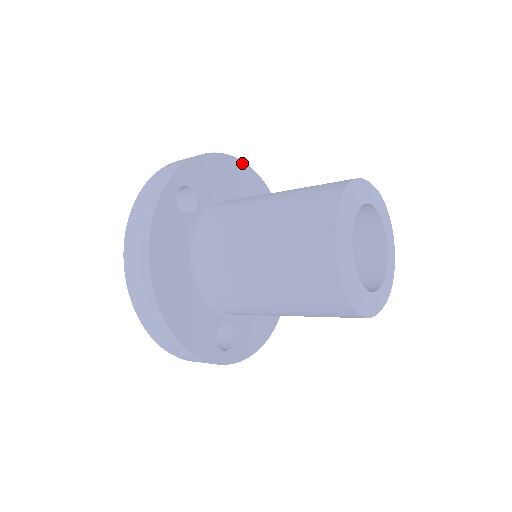
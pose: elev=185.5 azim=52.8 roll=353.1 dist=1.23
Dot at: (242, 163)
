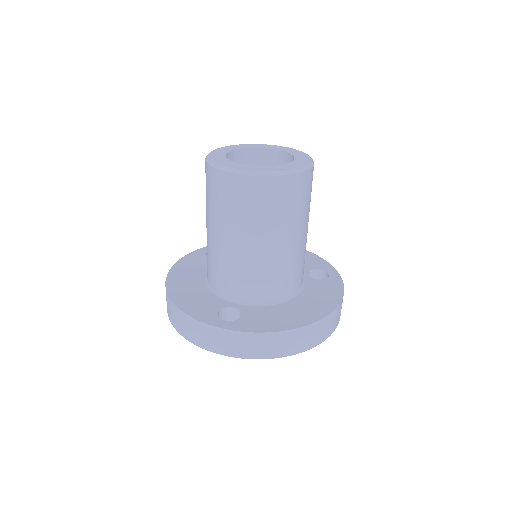
Dot at: occluded
